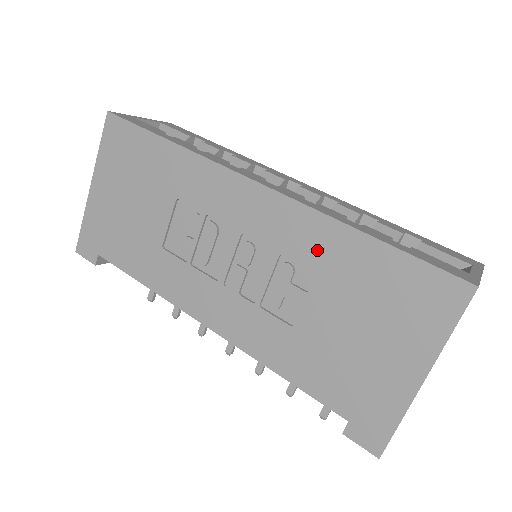
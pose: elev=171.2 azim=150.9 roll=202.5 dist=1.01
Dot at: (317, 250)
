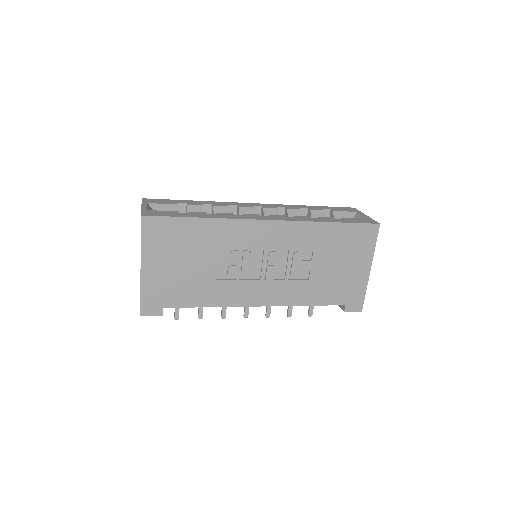
Dot at: (311, 239)
